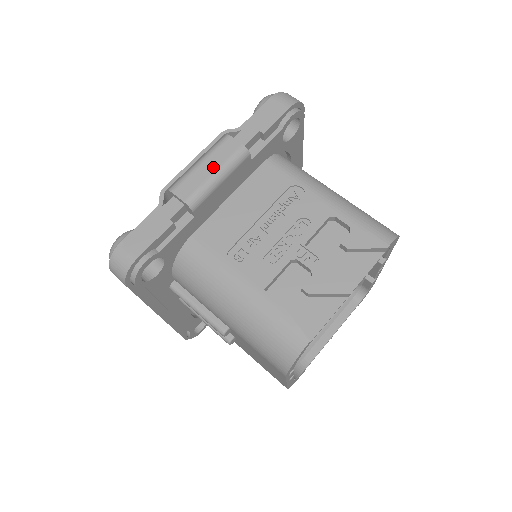
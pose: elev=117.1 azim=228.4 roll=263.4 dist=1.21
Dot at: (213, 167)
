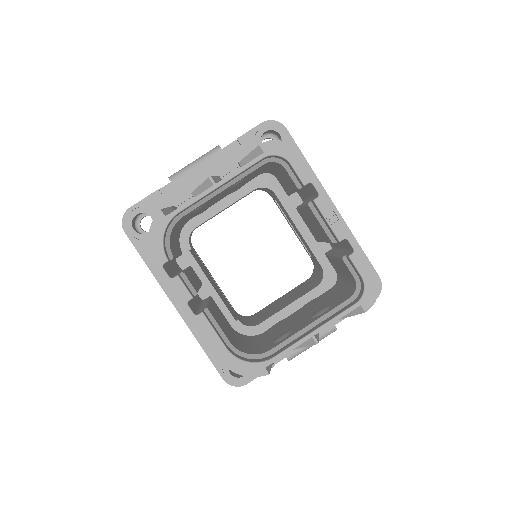
Dot at: occluded
